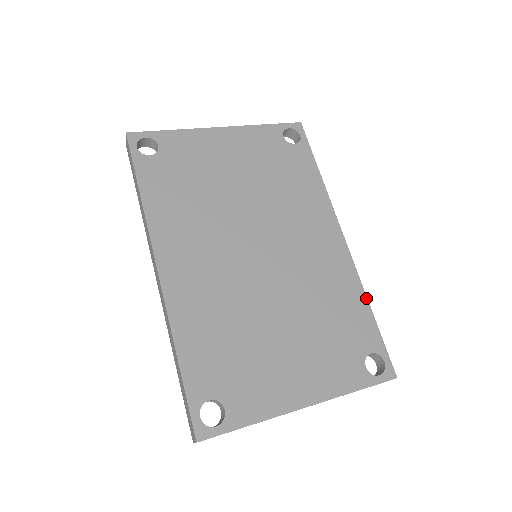
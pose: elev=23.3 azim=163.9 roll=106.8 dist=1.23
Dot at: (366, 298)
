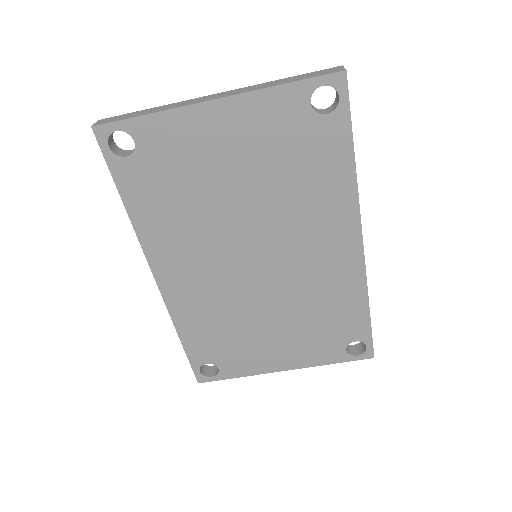
Dot at: (367, 300)
